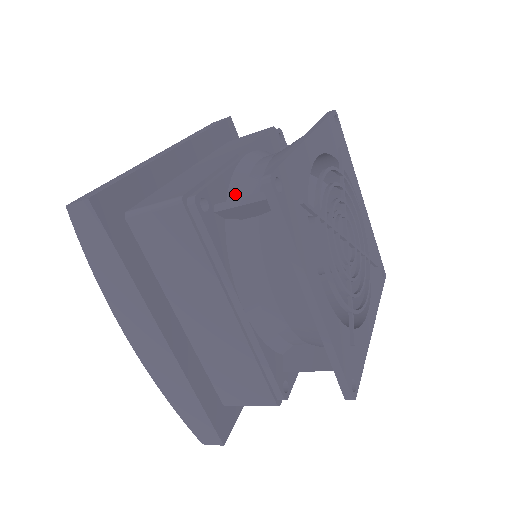
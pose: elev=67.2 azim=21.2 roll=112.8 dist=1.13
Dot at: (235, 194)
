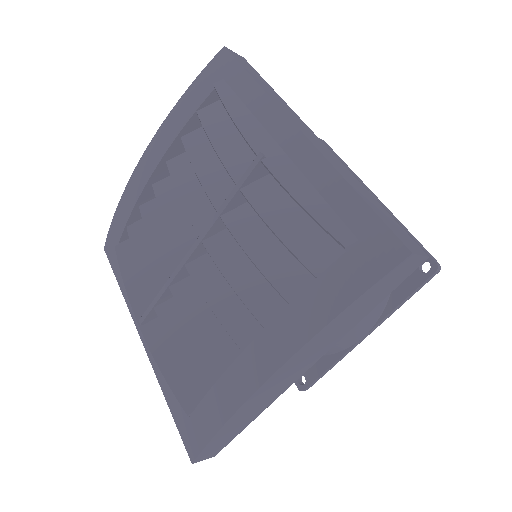
Dot at: occluded
